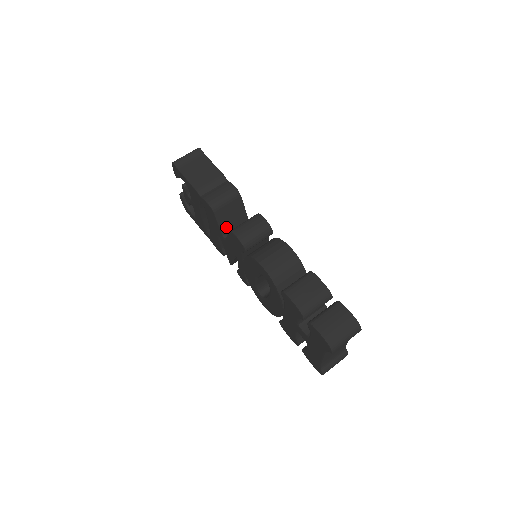
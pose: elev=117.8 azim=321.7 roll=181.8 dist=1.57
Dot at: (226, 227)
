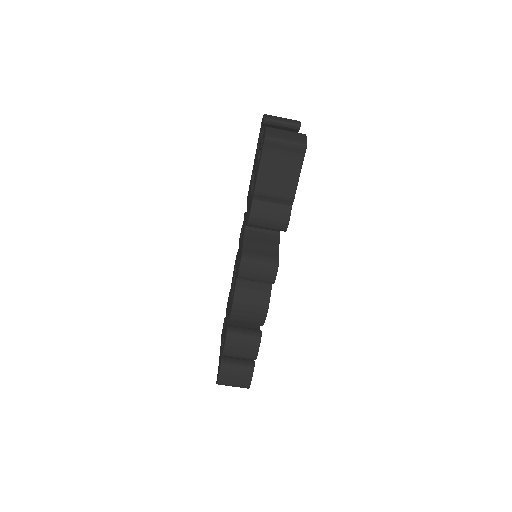
Dot at: occluded
